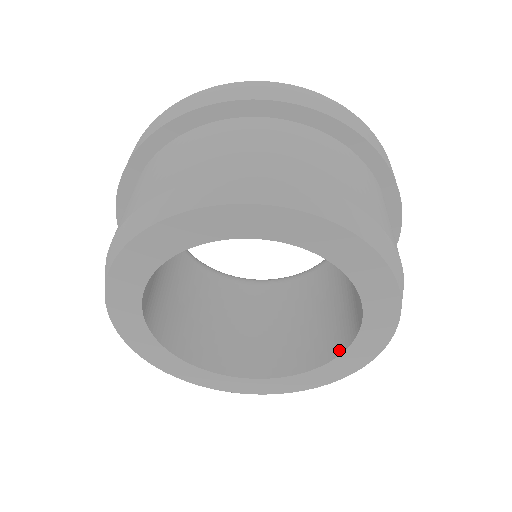
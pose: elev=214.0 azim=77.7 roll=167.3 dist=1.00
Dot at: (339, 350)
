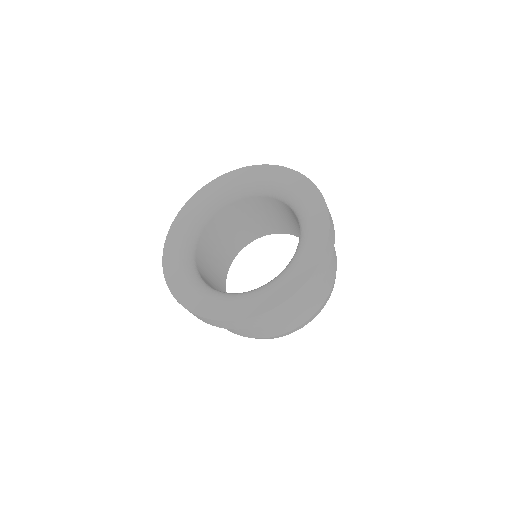
Dot at: occluded
